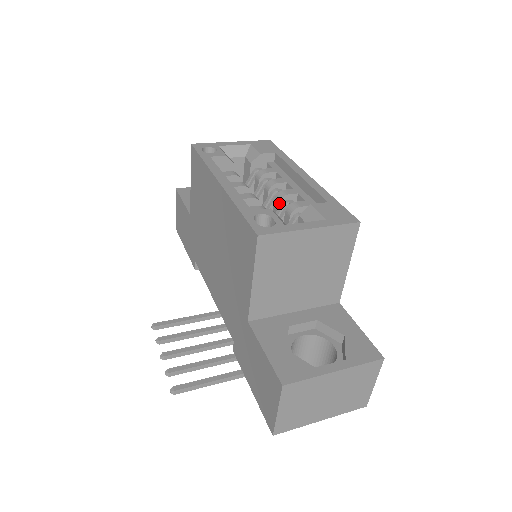
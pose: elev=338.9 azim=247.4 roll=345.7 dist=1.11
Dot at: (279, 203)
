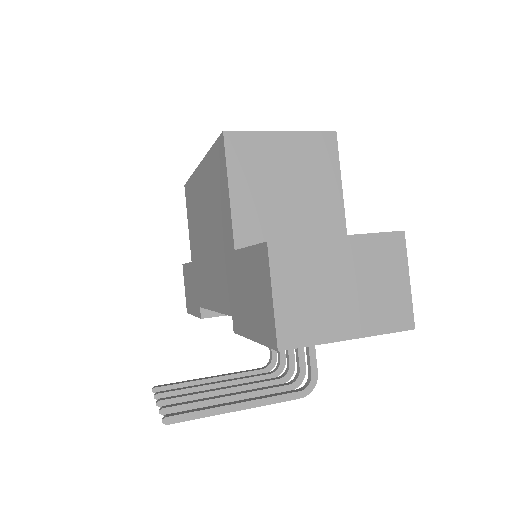
Dot at: occluded
